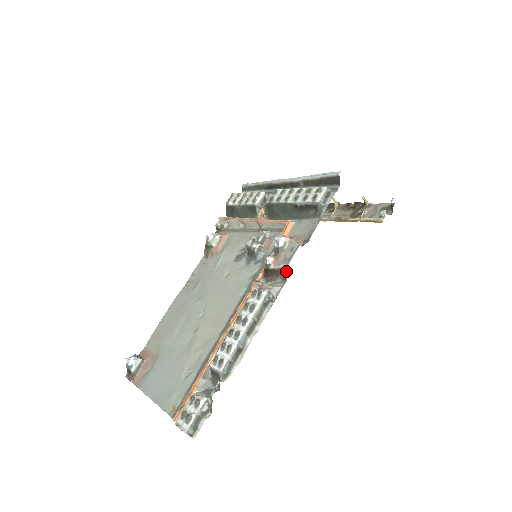
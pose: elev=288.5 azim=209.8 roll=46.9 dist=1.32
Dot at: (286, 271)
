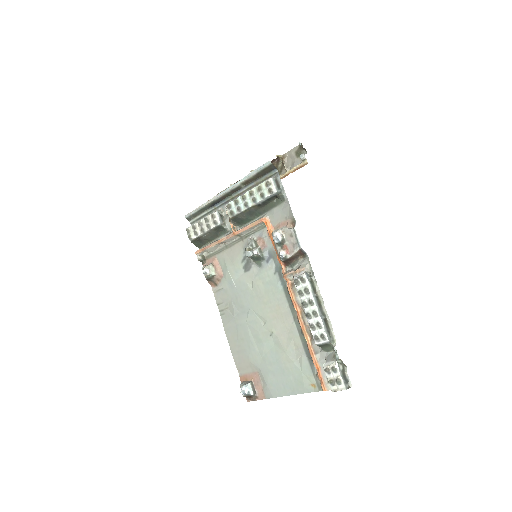
Dot at: (302, 252)
